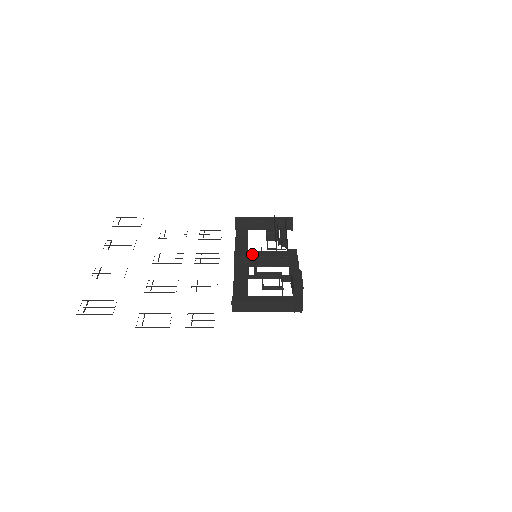
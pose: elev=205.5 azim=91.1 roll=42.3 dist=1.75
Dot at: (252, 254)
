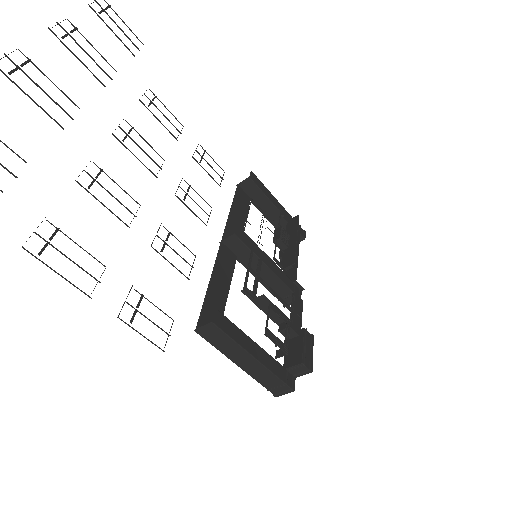
Dot at: (256, 251)
